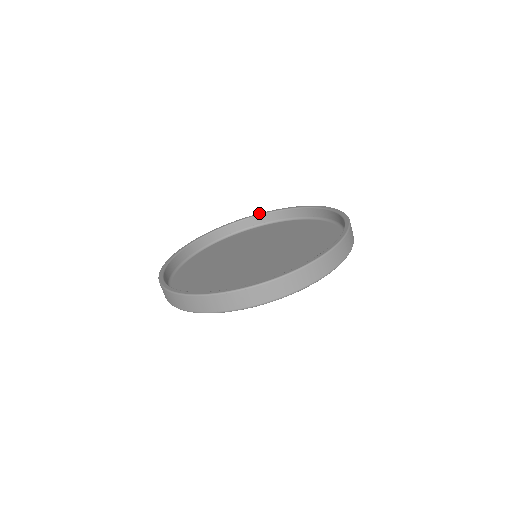
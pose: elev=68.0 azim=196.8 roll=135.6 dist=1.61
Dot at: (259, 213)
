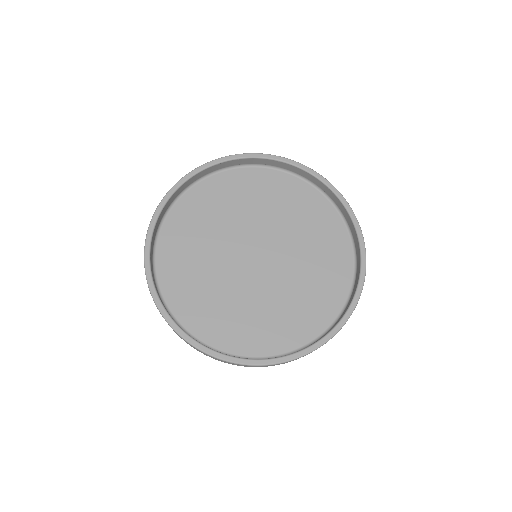
Dot at: (333, 186)
